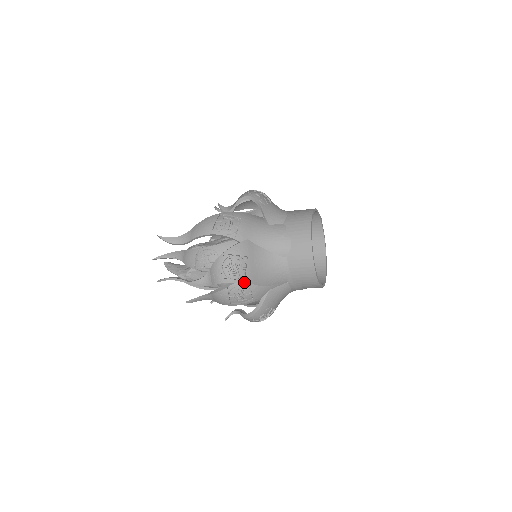
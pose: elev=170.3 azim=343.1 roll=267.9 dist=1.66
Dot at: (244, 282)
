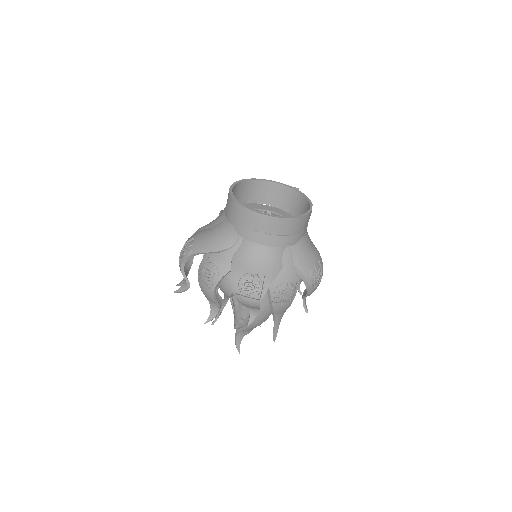
Dot at: (192, 254)
